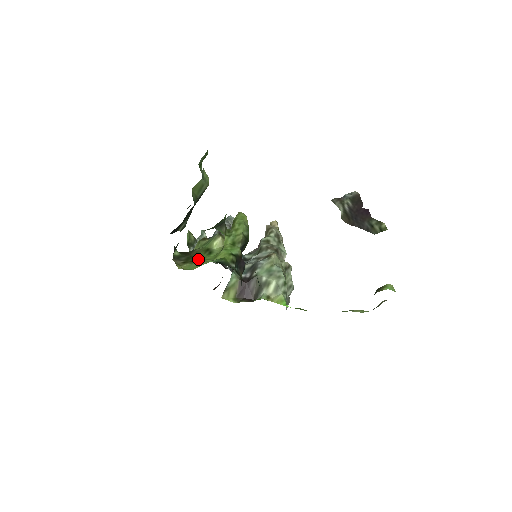
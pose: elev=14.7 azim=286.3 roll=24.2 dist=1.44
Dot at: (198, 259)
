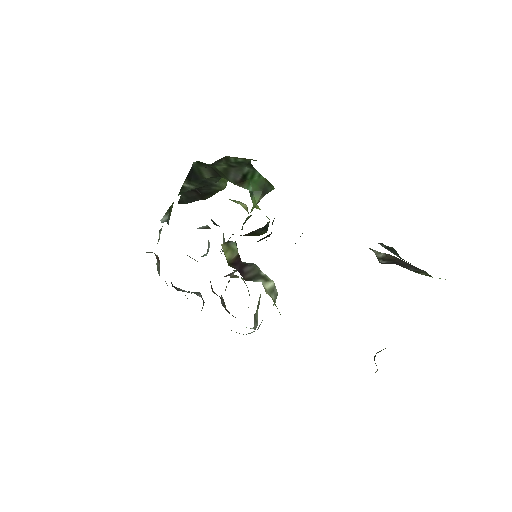
Dot at: occluded
